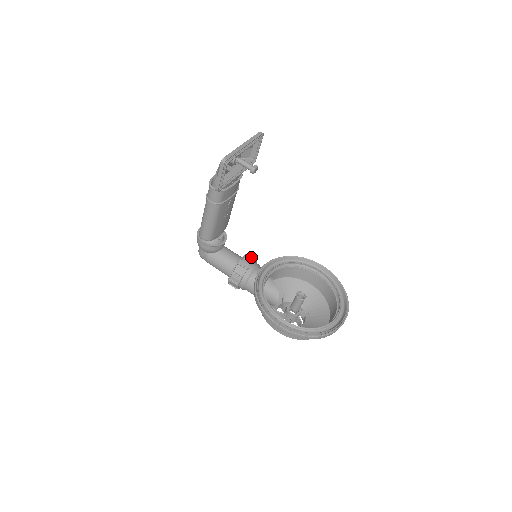
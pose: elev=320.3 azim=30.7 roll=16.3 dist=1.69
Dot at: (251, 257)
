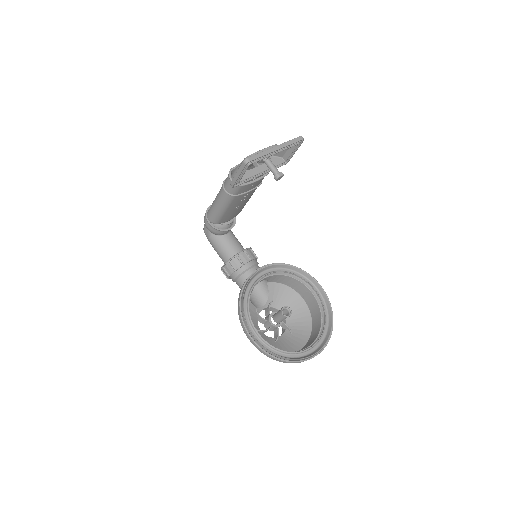
Dot at: (253, 252)
